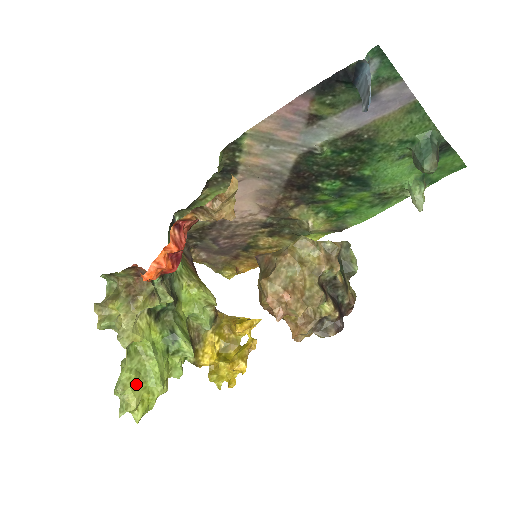
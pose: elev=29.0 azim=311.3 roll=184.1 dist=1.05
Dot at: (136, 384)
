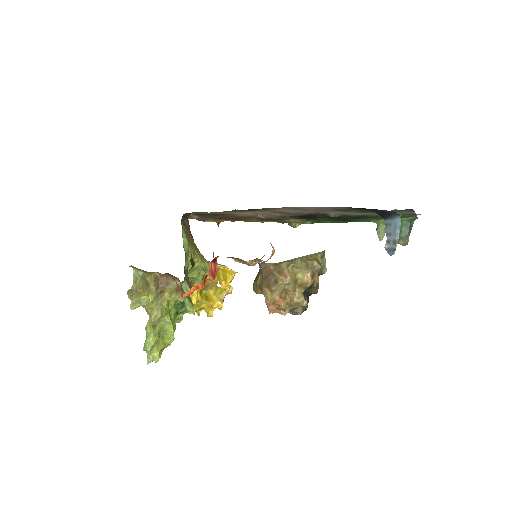
Dot at: (158, 342)
